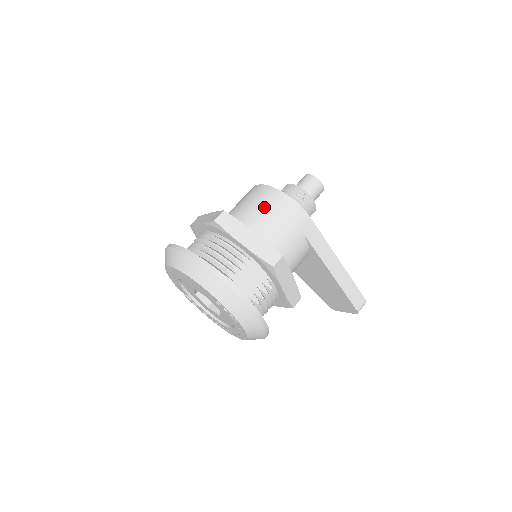
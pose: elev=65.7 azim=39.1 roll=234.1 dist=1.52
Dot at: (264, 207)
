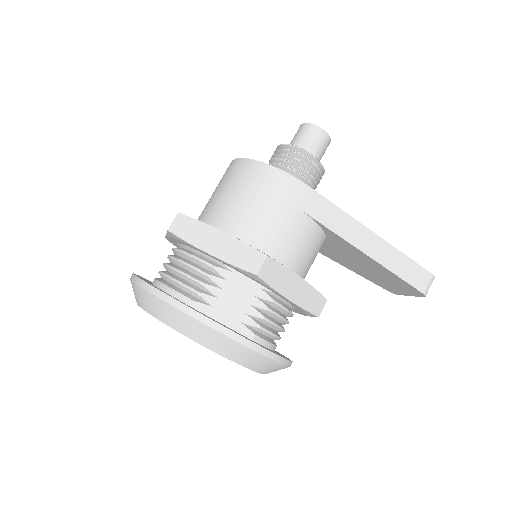
Dot at: (237, 190)
